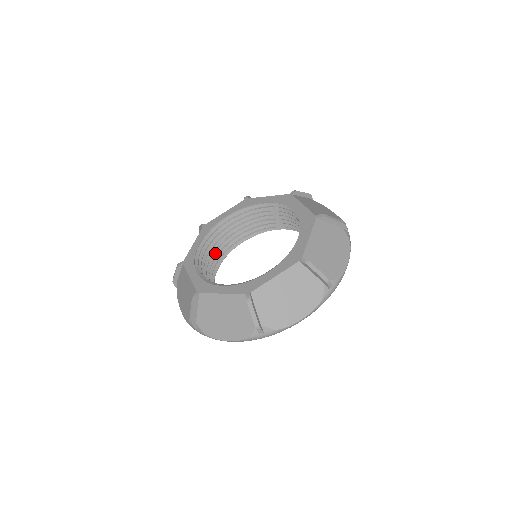
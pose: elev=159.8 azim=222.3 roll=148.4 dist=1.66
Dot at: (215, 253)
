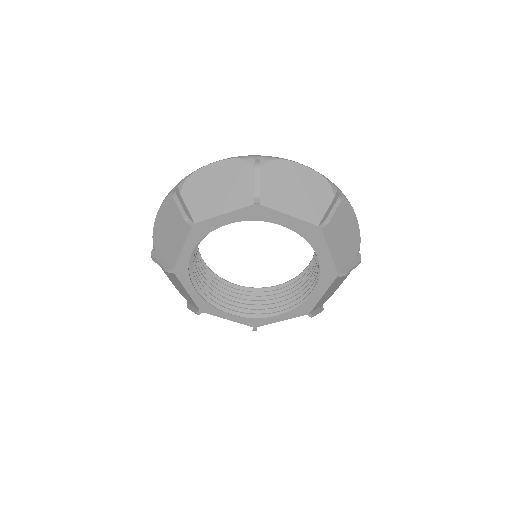
Dot at: occluded
